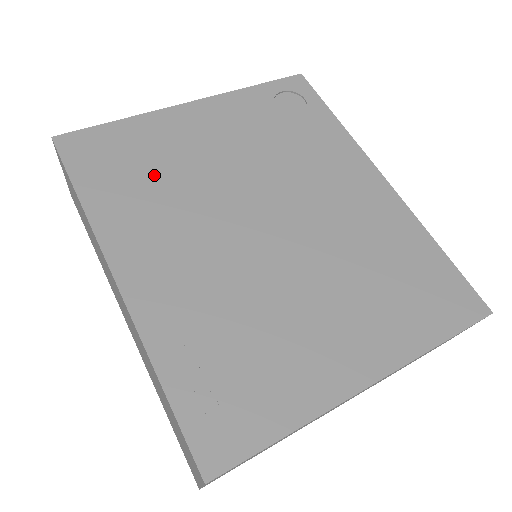
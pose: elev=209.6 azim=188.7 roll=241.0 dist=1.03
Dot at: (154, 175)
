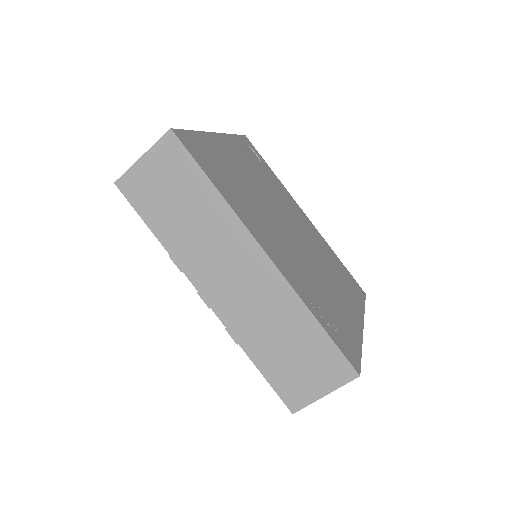
Dot at: (235, 182)
